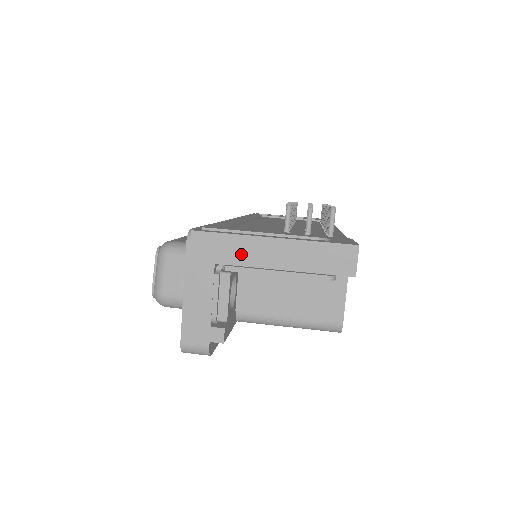
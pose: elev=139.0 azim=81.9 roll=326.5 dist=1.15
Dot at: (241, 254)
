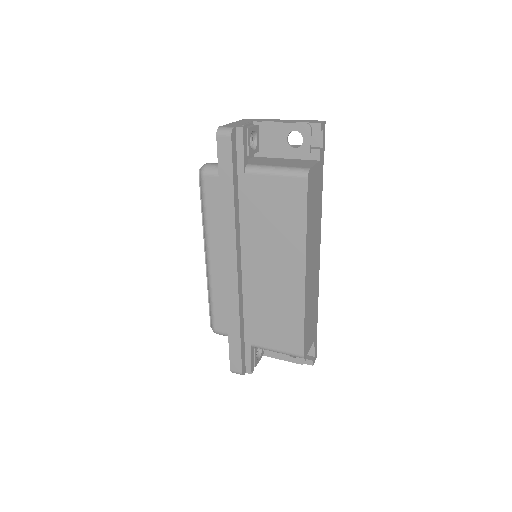
Dot at: (267, 120)
